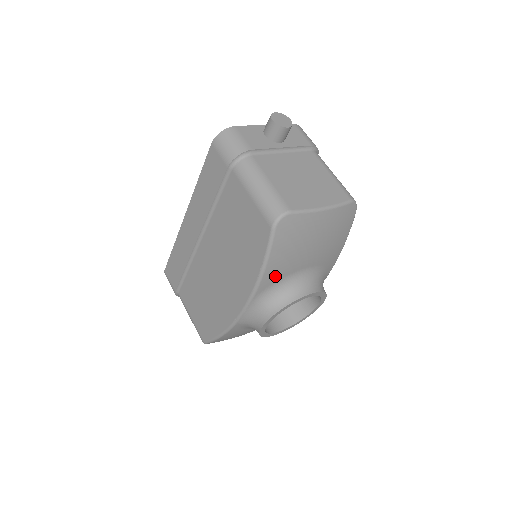
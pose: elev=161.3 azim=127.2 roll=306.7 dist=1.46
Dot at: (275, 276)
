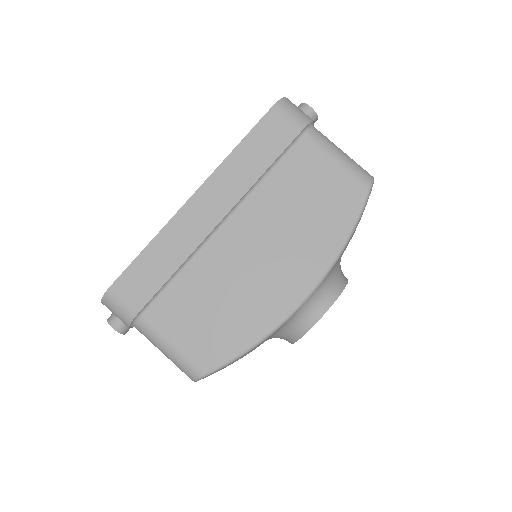
Dot at: occluded
